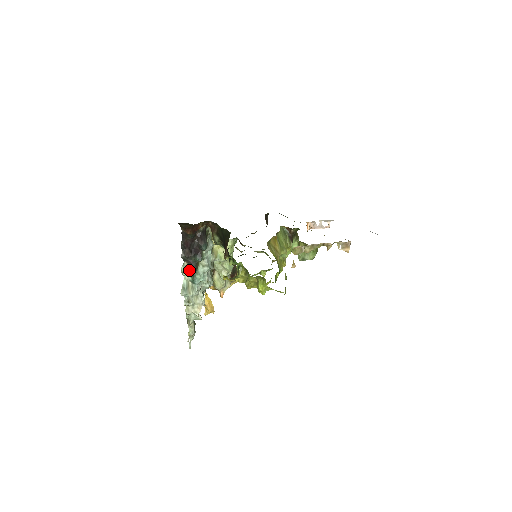
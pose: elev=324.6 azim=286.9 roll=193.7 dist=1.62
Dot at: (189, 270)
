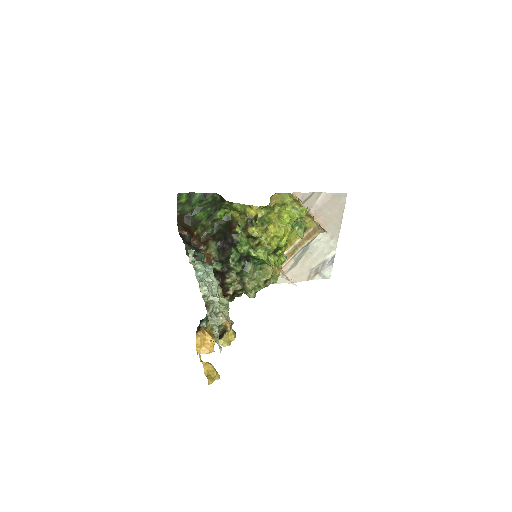
Dot at: (194, 258)
